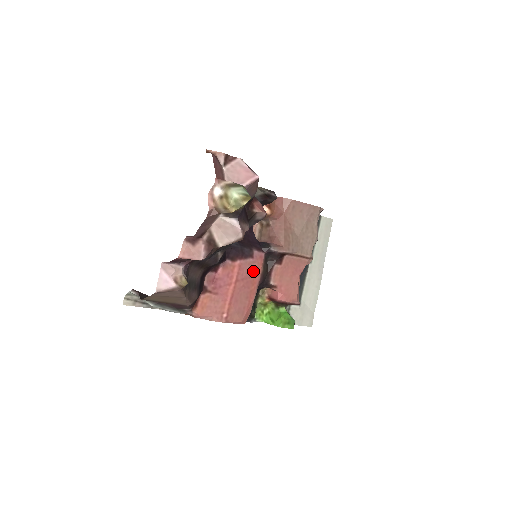
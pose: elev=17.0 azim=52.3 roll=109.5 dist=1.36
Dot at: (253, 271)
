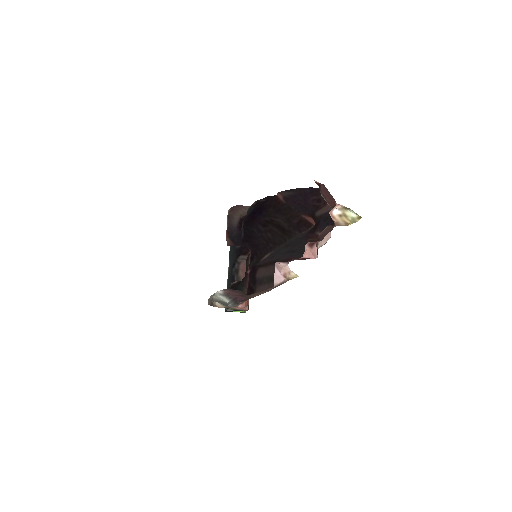
Dot at: occluded
